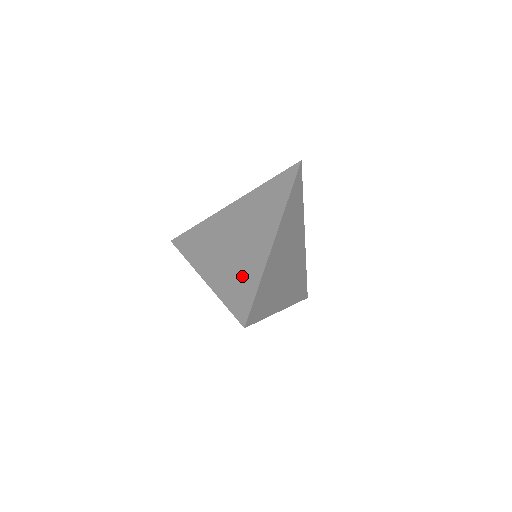
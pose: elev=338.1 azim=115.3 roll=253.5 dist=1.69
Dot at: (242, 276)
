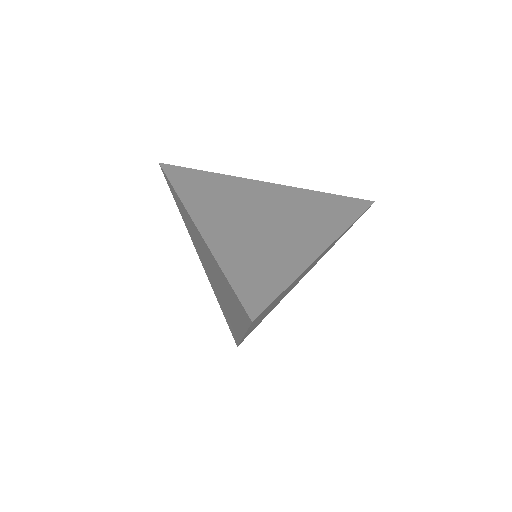
Dot at: (227, 317)
